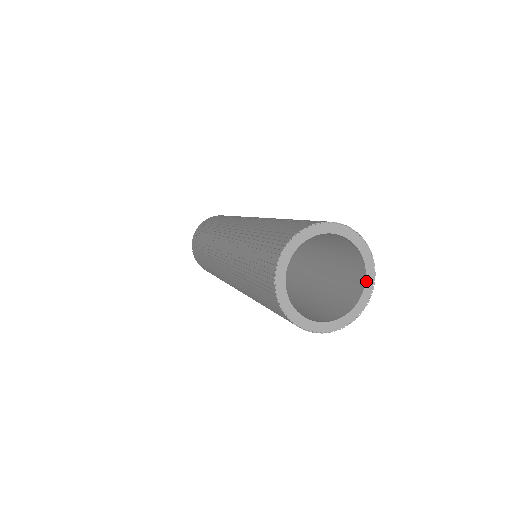
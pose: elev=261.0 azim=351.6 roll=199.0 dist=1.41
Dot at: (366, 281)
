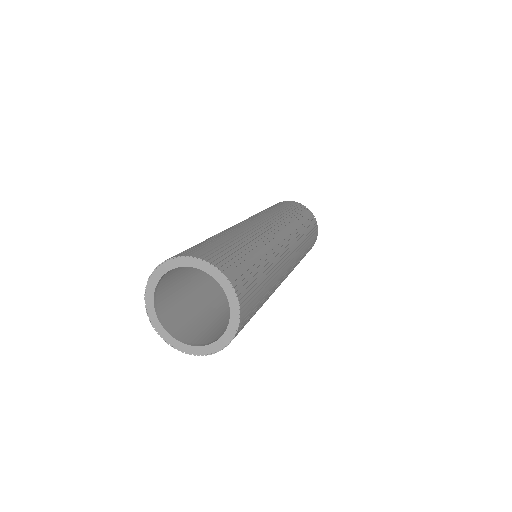
Dot at: (227, 295)
